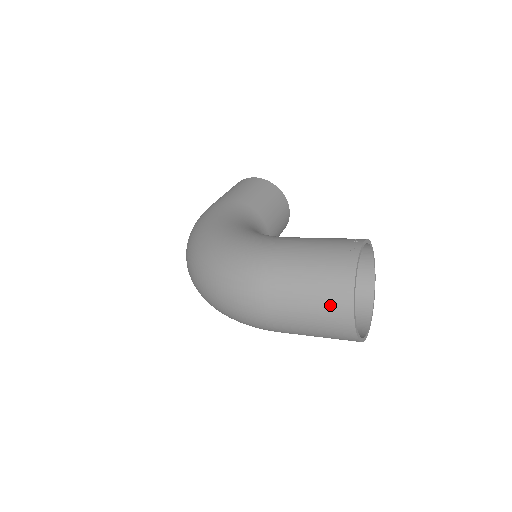
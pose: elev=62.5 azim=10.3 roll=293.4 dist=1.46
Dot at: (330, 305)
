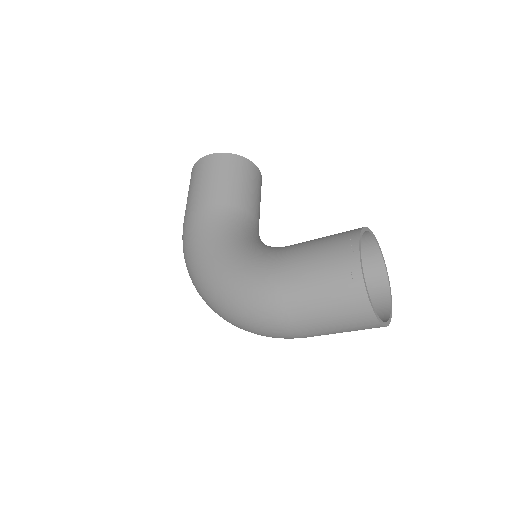
Dot at: (354, 320)
